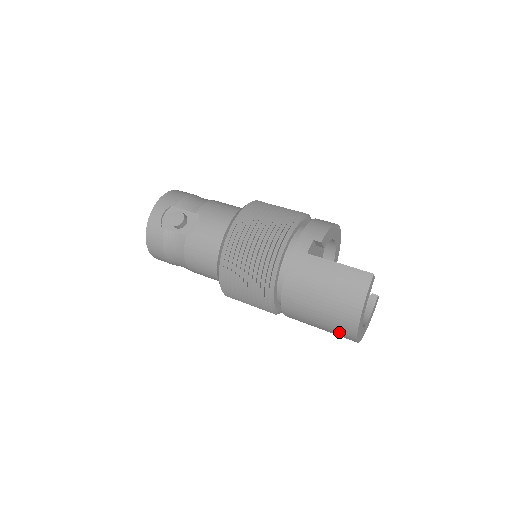
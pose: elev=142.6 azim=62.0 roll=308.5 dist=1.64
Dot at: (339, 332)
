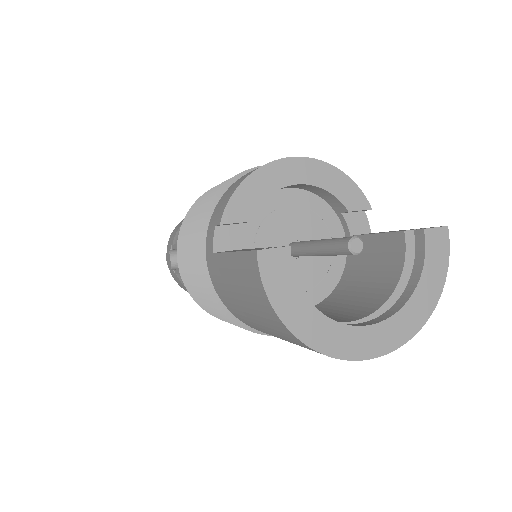
Dot at: occluded
